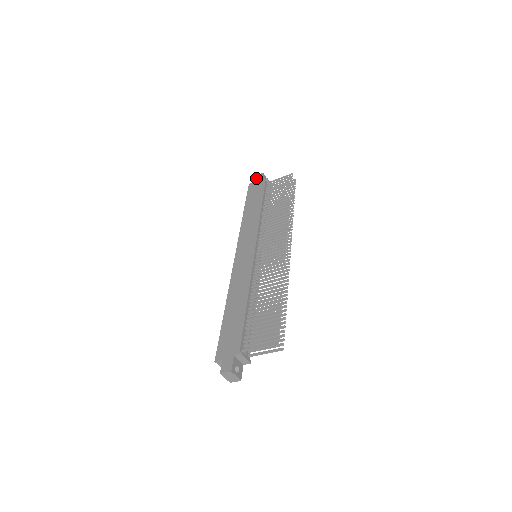
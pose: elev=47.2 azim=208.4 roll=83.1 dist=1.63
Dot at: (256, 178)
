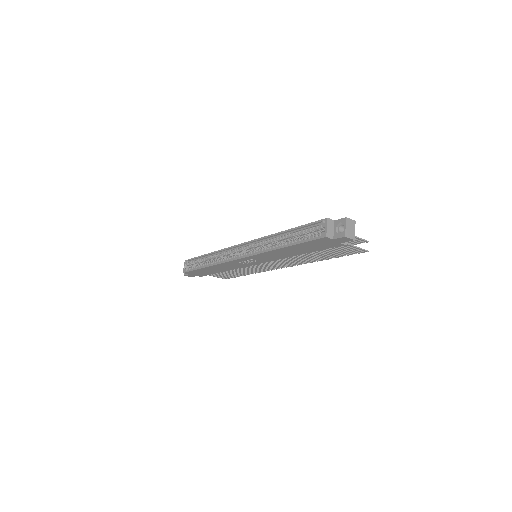
Dot at: occluded
